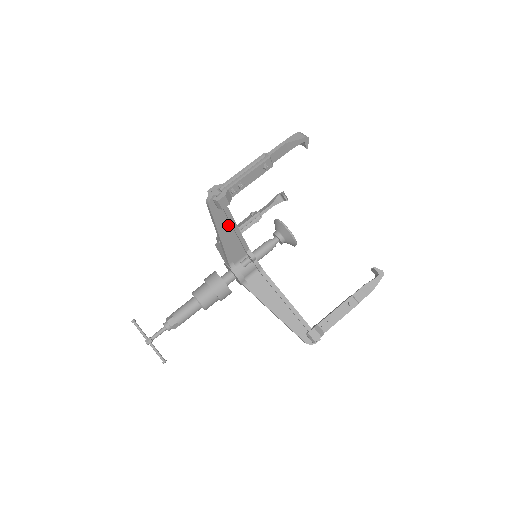
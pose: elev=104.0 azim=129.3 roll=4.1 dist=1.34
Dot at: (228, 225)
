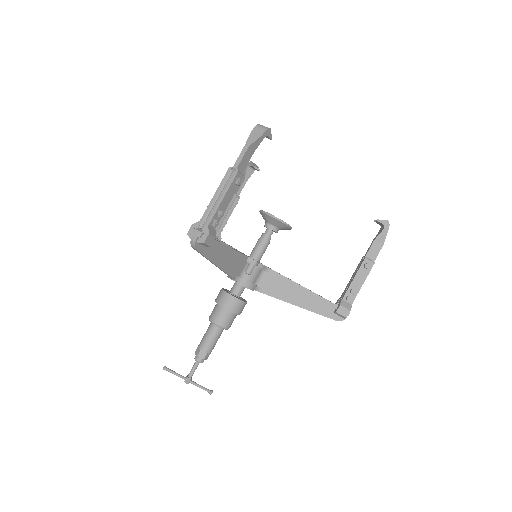
Dot at: (220, 252)
